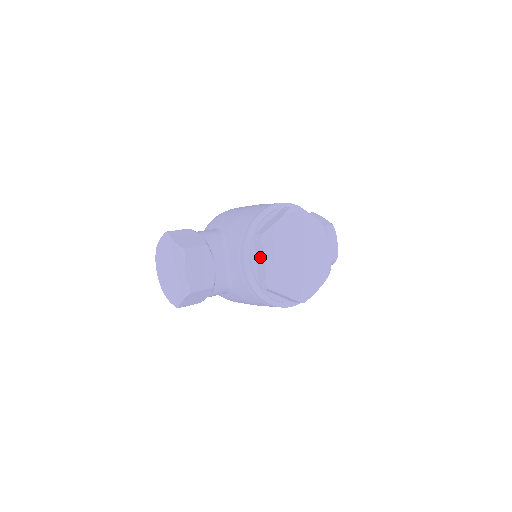
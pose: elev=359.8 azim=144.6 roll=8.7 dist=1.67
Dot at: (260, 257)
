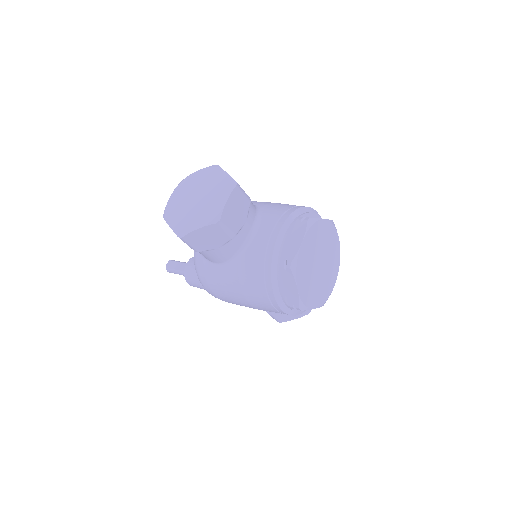
Dot at: (298, 236)
